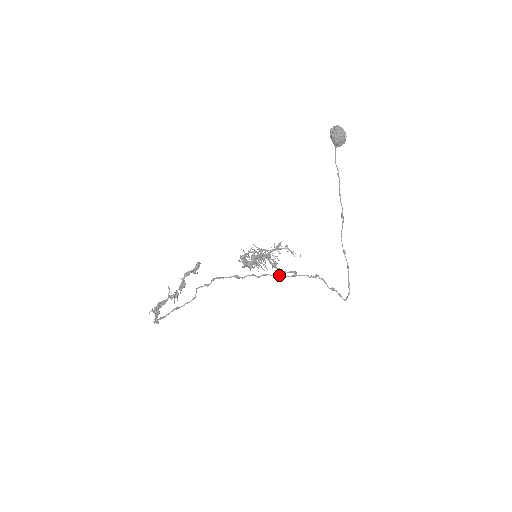
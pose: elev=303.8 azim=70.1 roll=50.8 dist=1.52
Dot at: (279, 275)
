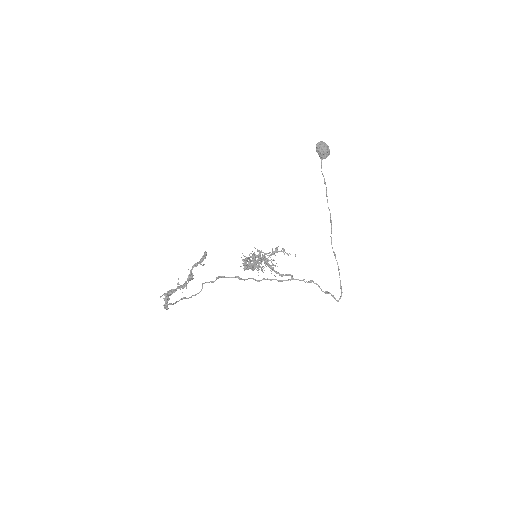
Dot at: occluded
